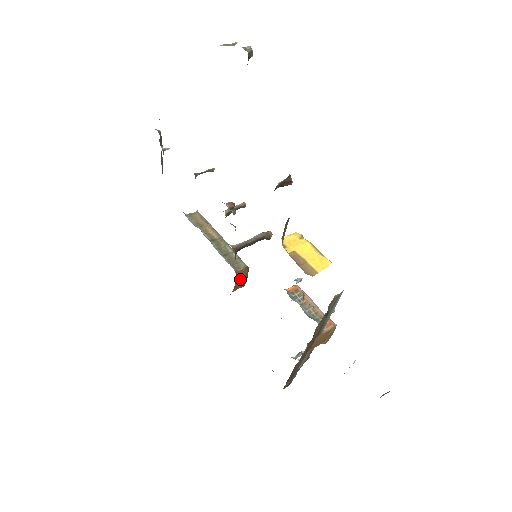
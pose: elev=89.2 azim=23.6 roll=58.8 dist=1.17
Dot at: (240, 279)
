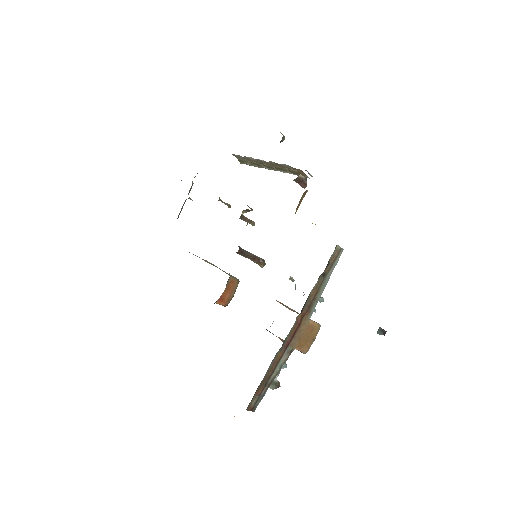
Dot at: (228, 291)
